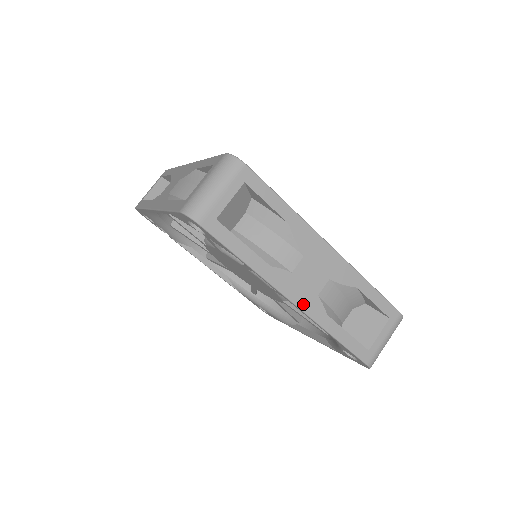
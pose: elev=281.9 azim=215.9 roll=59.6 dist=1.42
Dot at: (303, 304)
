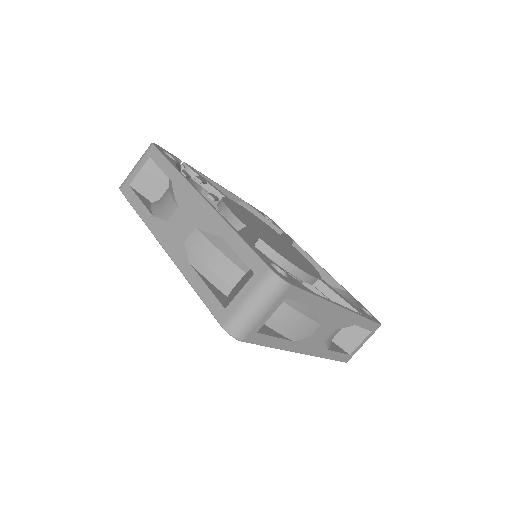
Dot at: (312, 352)
